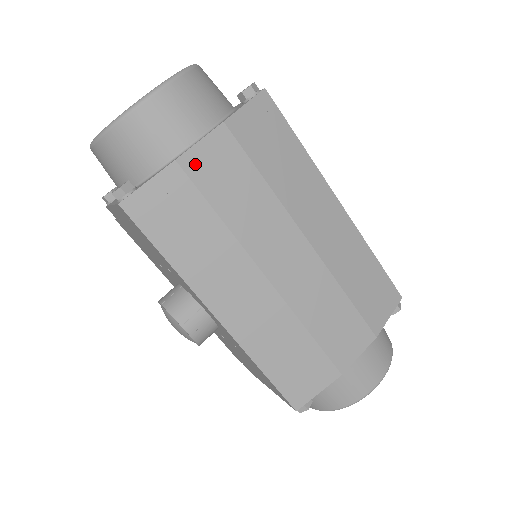
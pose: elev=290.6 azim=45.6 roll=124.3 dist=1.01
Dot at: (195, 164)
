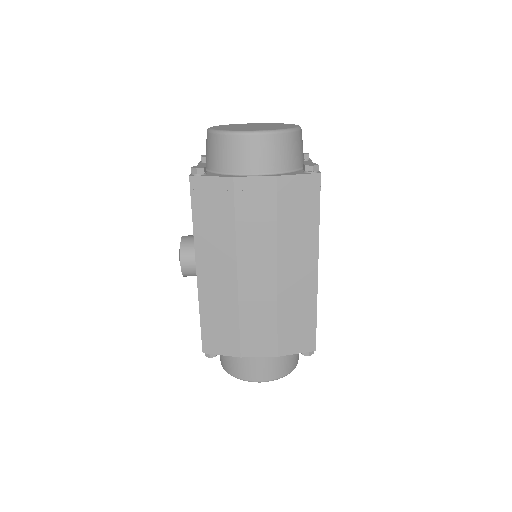
Dot at: (243, 187)
